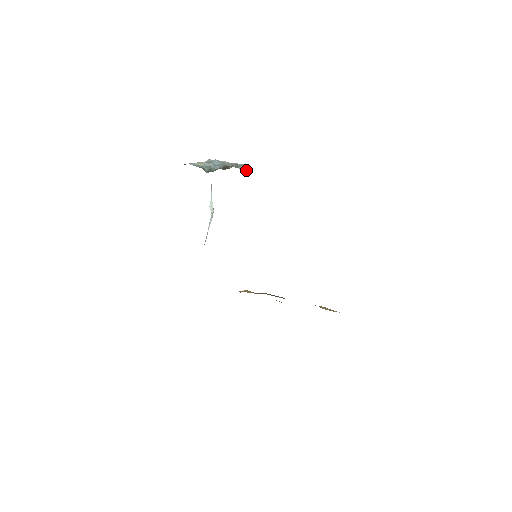
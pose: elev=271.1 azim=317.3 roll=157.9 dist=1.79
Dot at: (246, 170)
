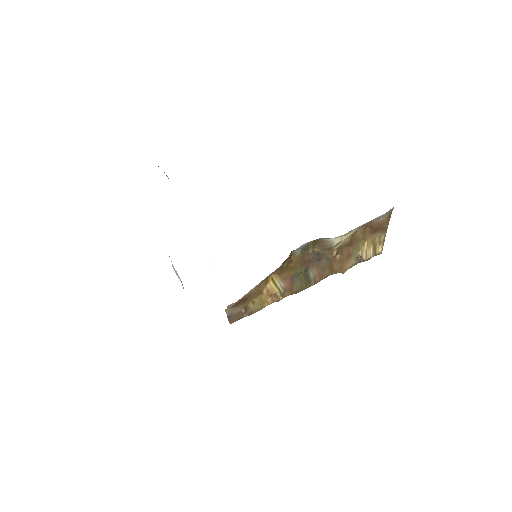
Dot at: occluded
